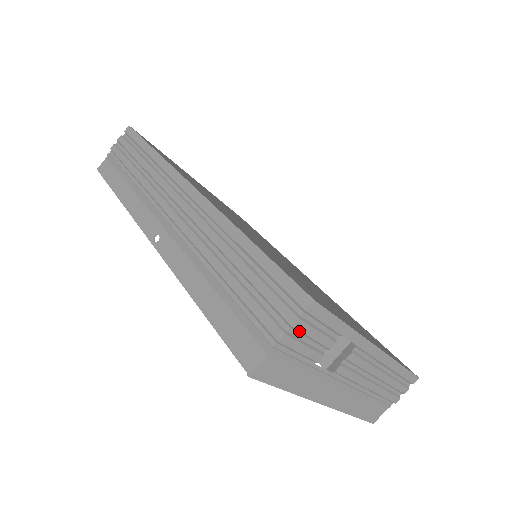
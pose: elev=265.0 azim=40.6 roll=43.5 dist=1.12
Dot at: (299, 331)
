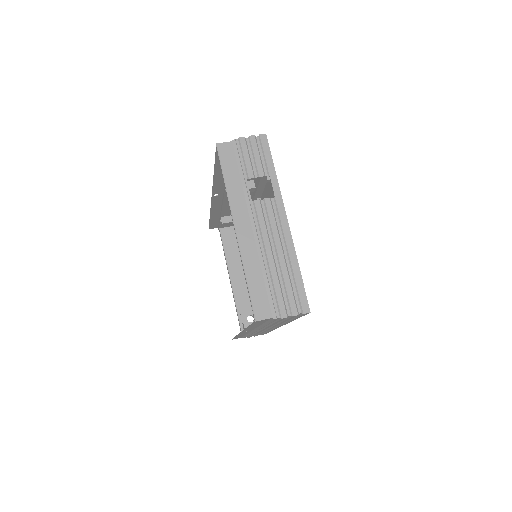
Dot at: (251, 144)
